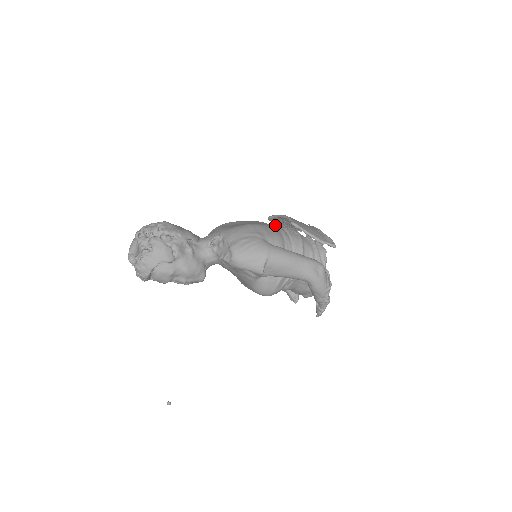
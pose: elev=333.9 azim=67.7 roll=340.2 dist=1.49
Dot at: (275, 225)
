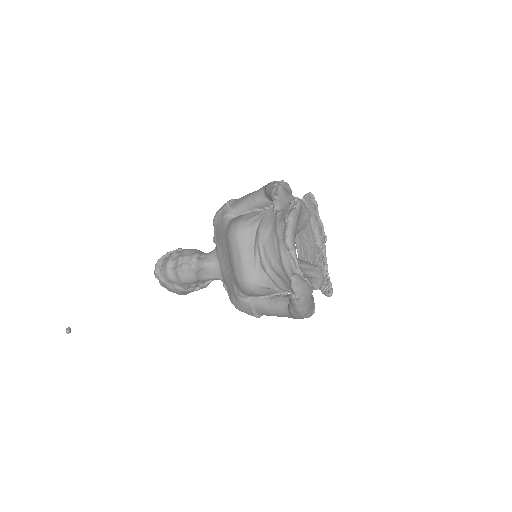
Dot at: occluded
